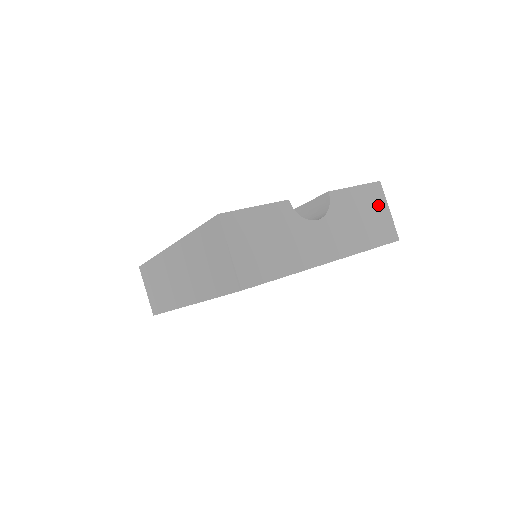
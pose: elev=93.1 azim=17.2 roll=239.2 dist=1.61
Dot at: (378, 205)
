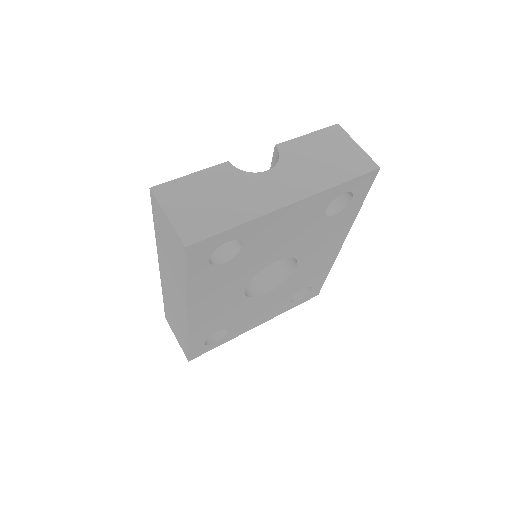
Dot at: (341, 144)
